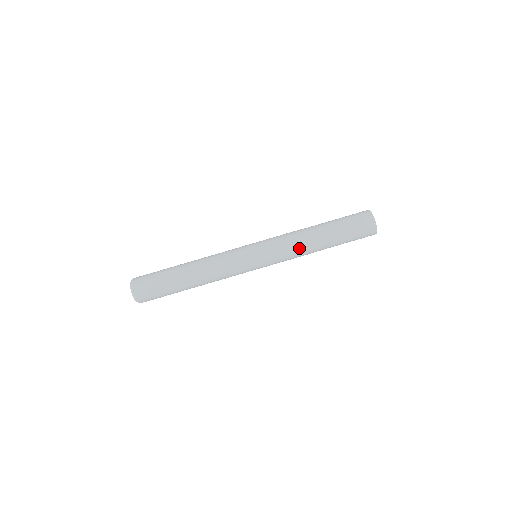
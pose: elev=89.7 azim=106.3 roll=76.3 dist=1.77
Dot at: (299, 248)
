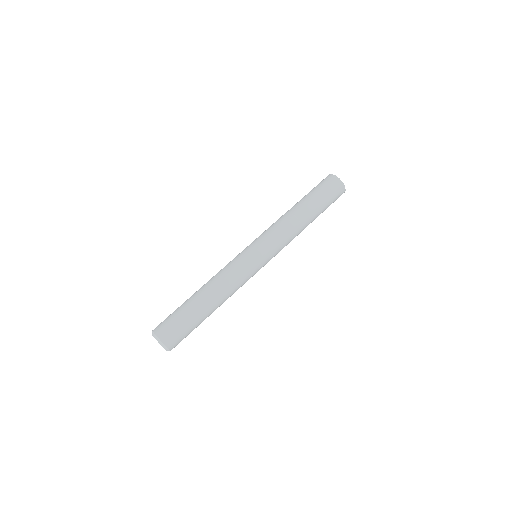
Dot at: (281, 221)
